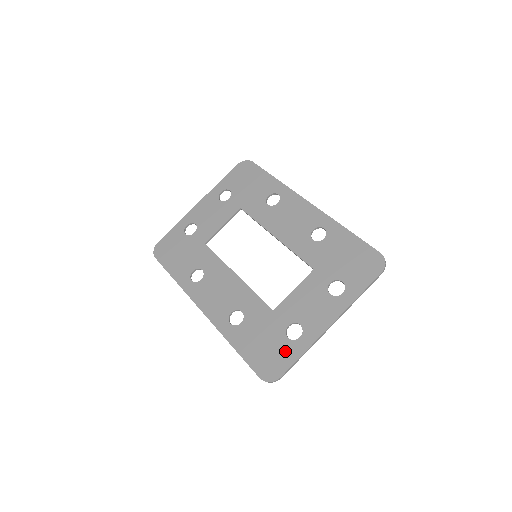
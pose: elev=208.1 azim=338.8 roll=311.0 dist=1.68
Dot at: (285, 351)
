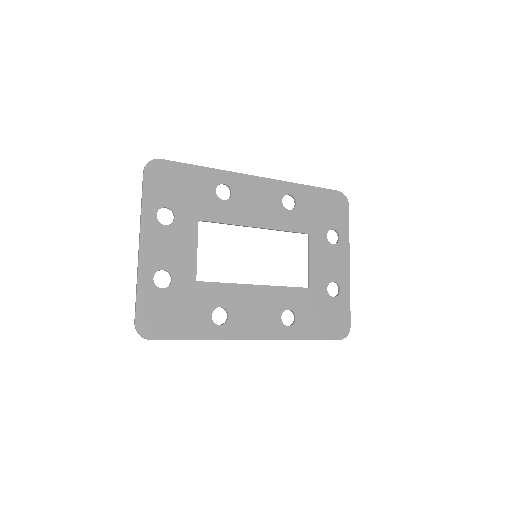
Dot at: (340, 308)
